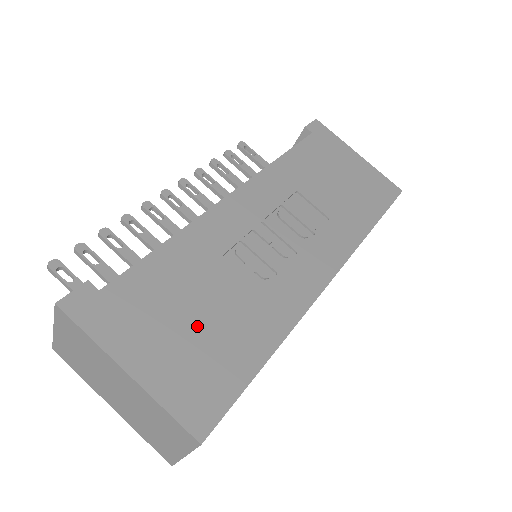
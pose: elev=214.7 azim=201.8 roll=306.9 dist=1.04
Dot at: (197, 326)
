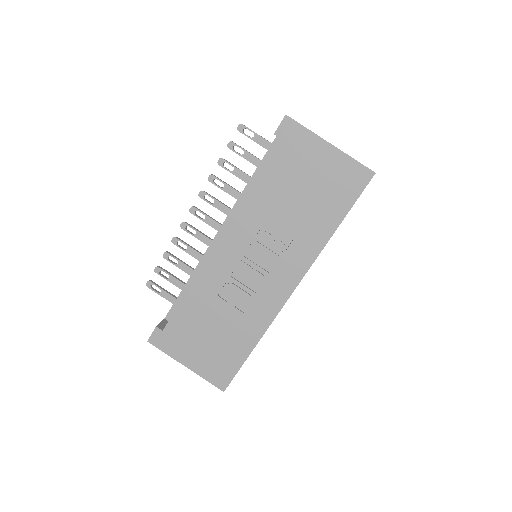
Dot at: (212, 339)
